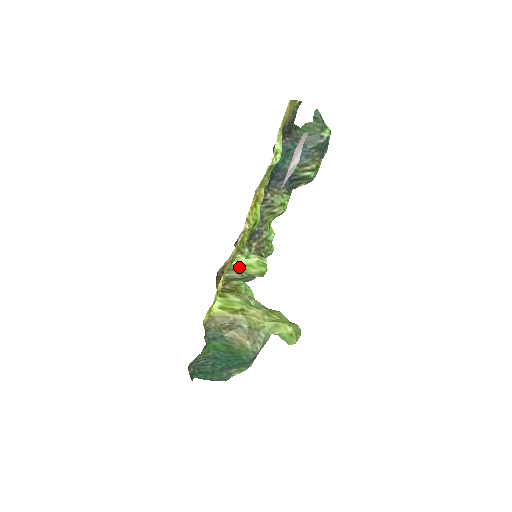
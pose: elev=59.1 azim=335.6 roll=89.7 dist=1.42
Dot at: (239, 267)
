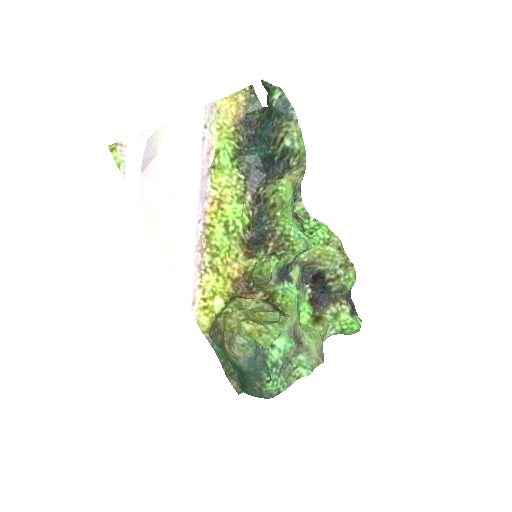
Dot at: (251, 272)
